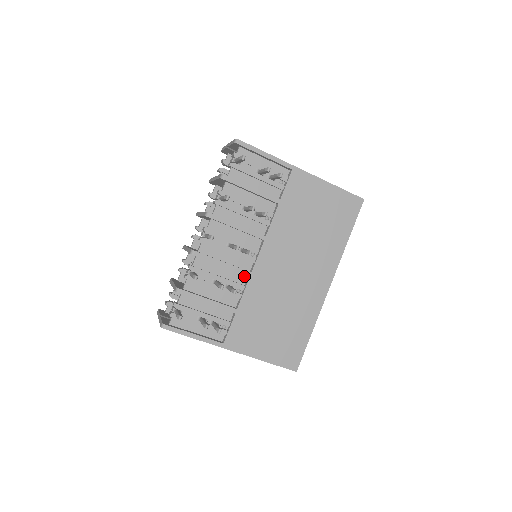
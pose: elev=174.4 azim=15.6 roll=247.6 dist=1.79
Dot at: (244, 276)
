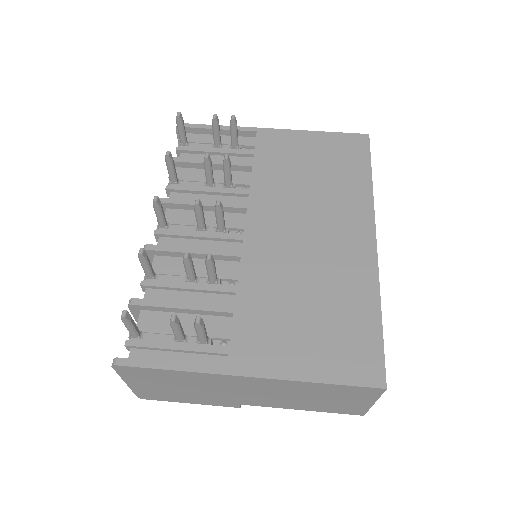
Dot at: (234, 264)
